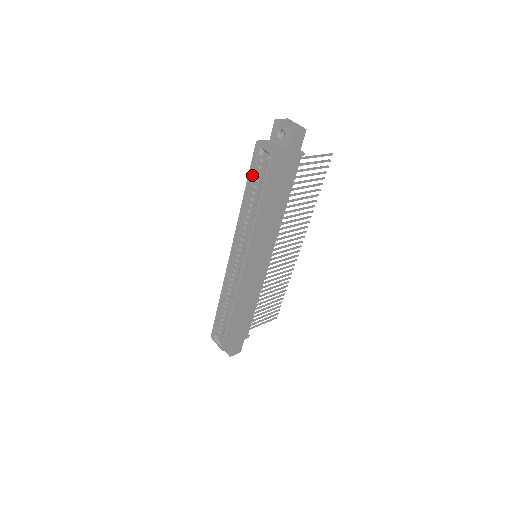
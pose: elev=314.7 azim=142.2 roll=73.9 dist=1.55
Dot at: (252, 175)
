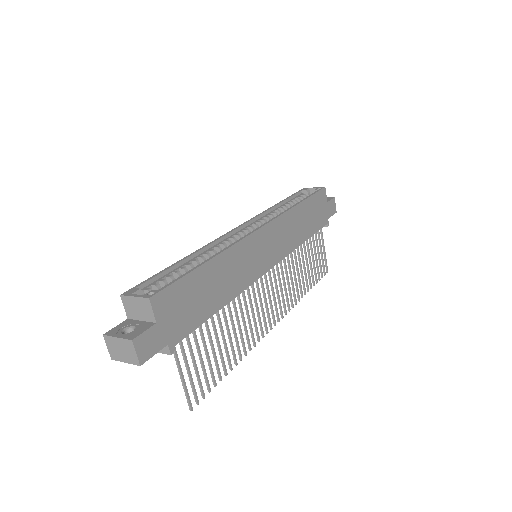
Dot at: (291, 199)
